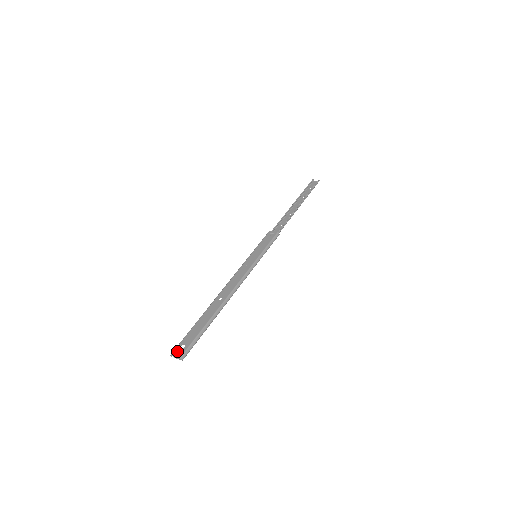
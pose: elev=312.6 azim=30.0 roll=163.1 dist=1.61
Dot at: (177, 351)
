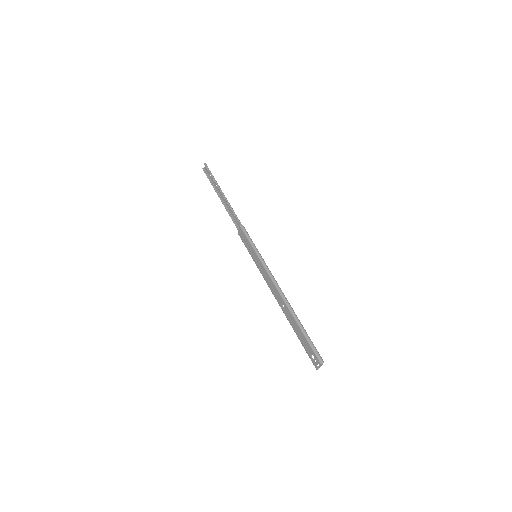
Dot at: (315, 363)
